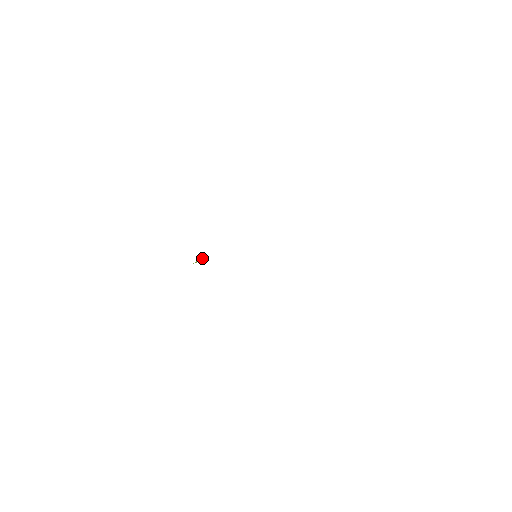
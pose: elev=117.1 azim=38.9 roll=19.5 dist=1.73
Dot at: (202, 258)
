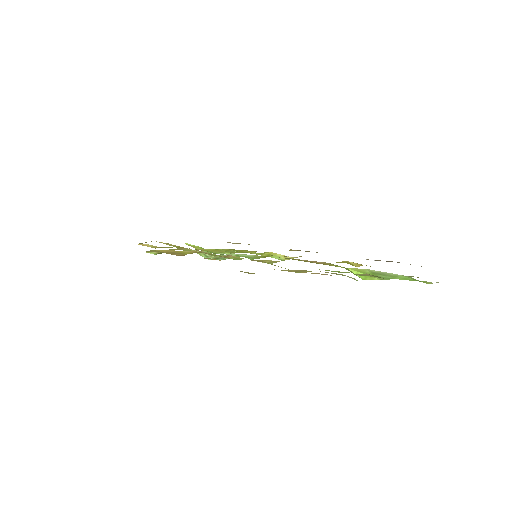
Dot at: occluded
